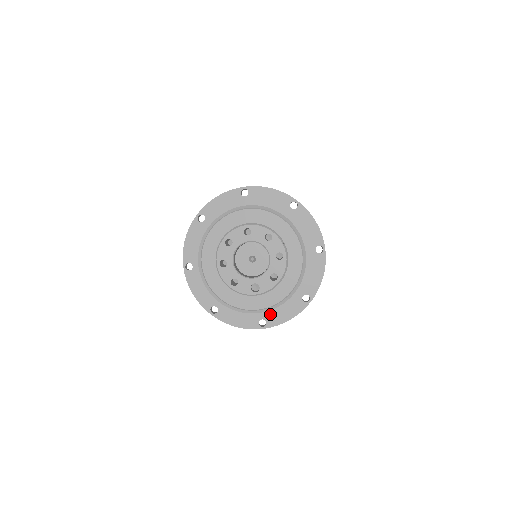
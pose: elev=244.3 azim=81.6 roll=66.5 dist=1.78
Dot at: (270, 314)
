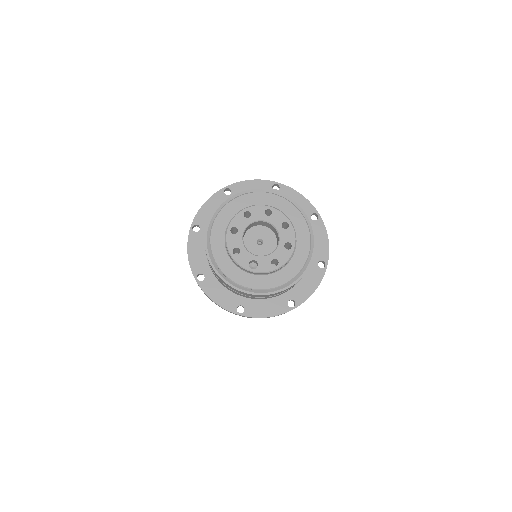
Dot at: (252, 304)
